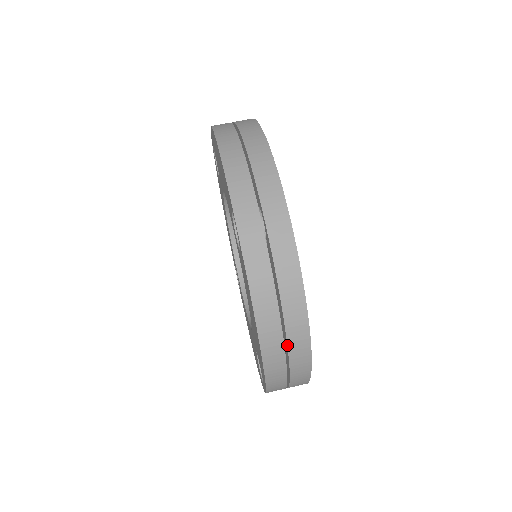
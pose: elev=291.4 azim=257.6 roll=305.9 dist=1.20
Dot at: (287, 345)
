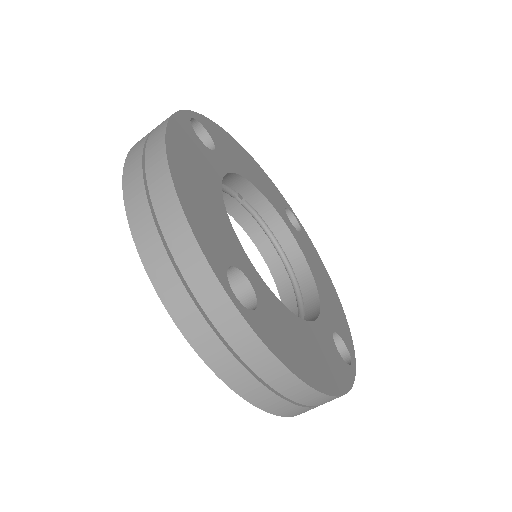
Dot at: occluded
